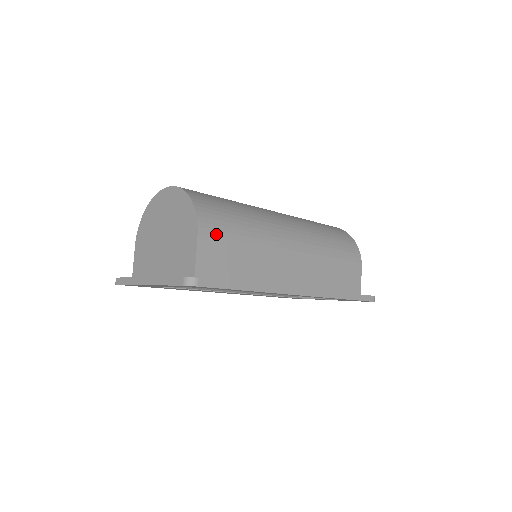
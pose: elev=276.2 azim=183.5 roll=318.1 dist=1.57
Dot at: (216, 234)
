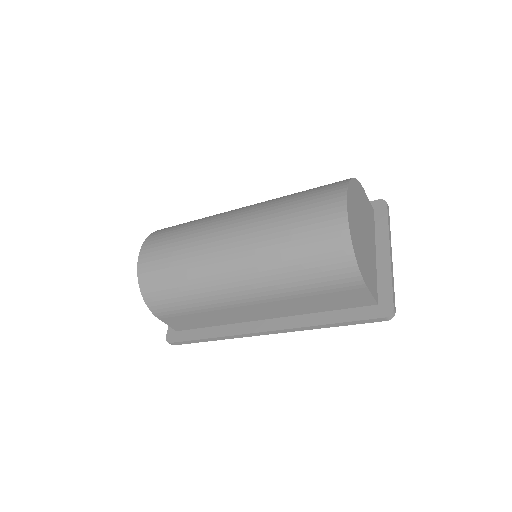
Dot at: (168, 313)
